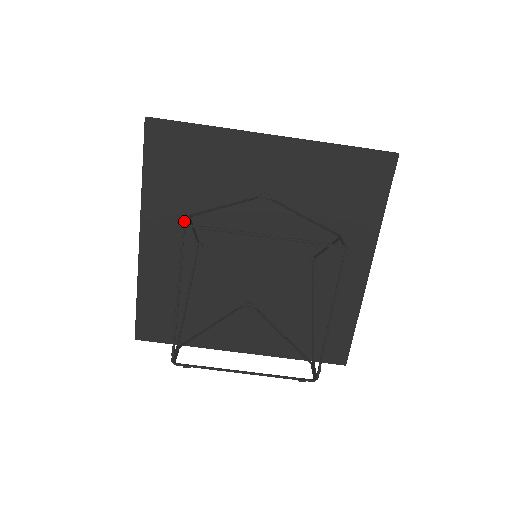
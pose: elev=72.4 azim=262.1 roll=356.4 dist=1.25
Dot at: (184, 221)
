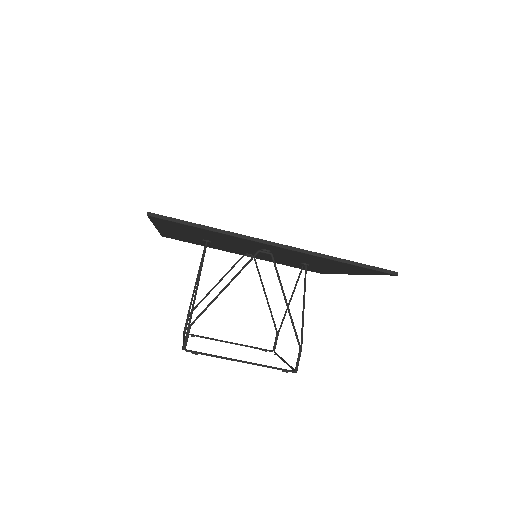
Dot at: (194, 235)
